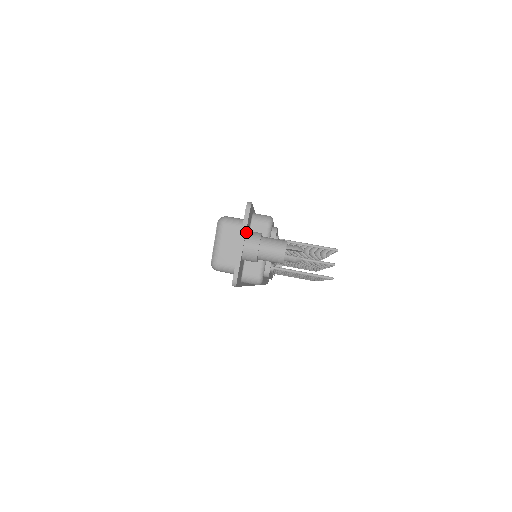
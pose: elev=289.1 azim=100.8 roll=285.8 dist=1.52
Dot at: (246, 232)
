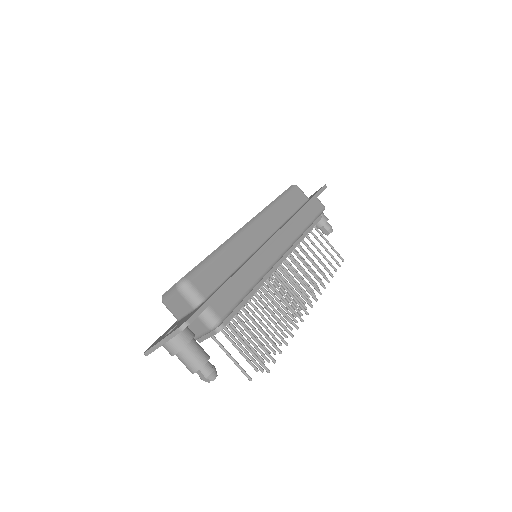
Dot at: occluded
